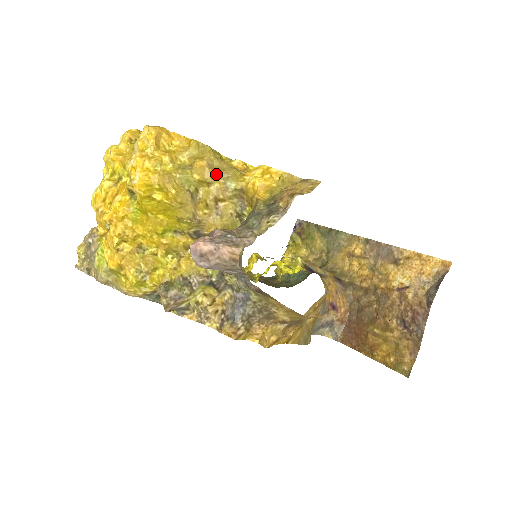
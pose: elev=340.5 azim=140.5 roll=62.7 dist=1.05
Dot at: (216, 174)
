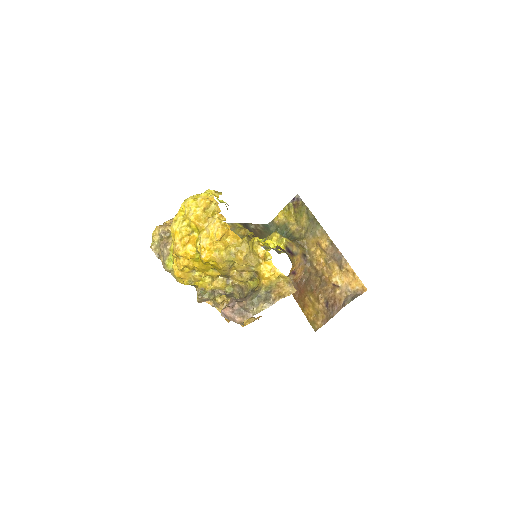
Dot at: (246, 264)
